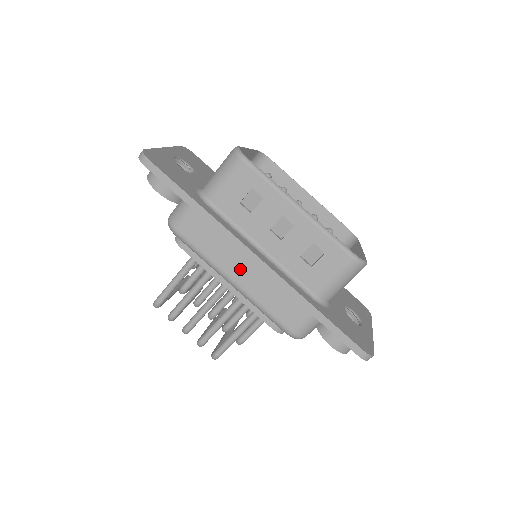
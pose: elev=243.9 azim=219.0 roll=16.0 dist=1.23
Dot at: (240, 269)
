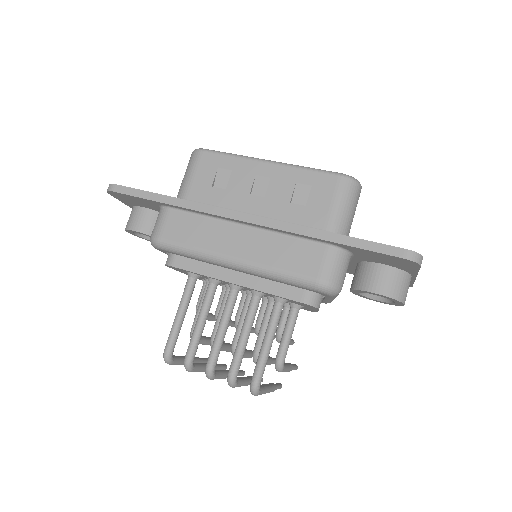
Dot at: (235, 242)
